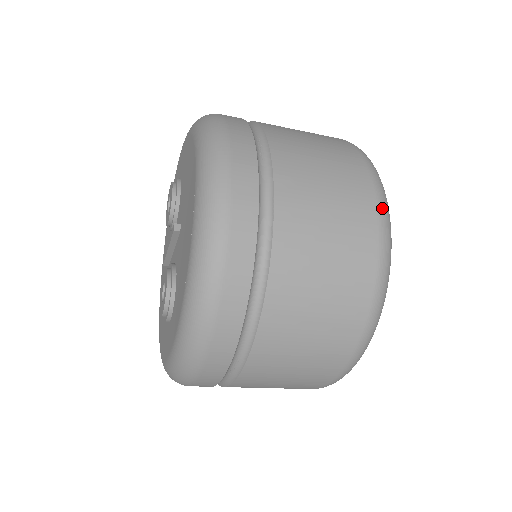
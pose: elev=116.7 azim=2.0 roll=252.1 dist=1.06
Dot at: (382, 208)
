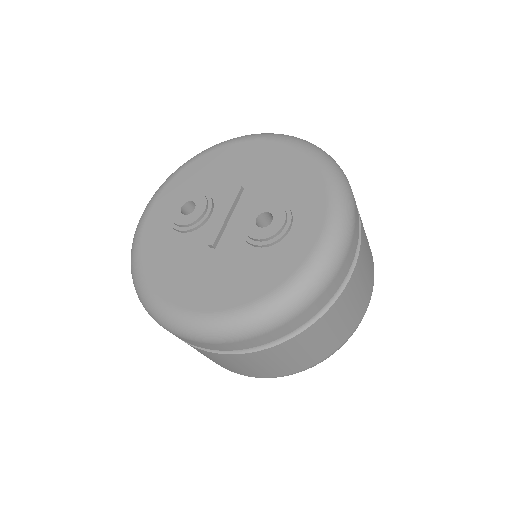
Dot at: occluded
